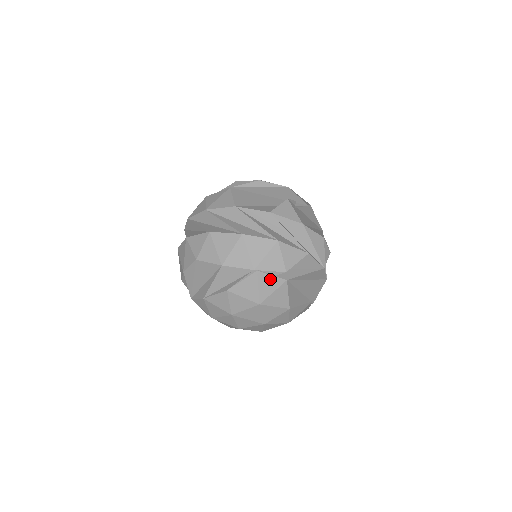
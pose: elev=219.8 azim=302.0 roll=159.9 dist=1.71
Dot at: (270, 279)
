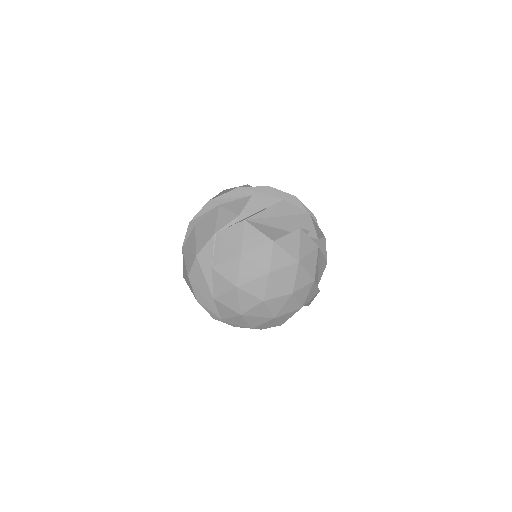
Dot at: (231, 230)
